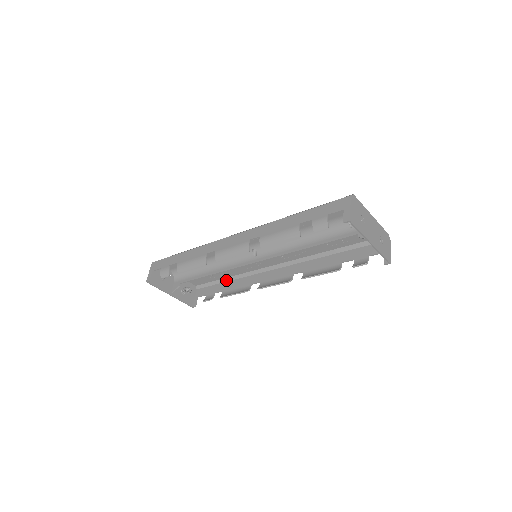
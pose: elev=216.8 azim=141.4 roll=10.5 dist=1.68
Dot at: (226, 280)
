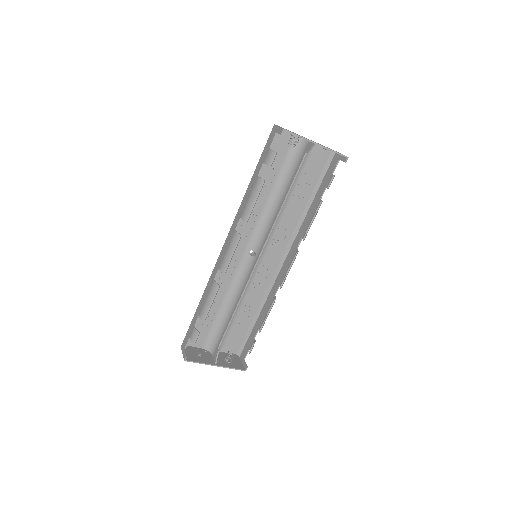
Dot at: (255, 319)
